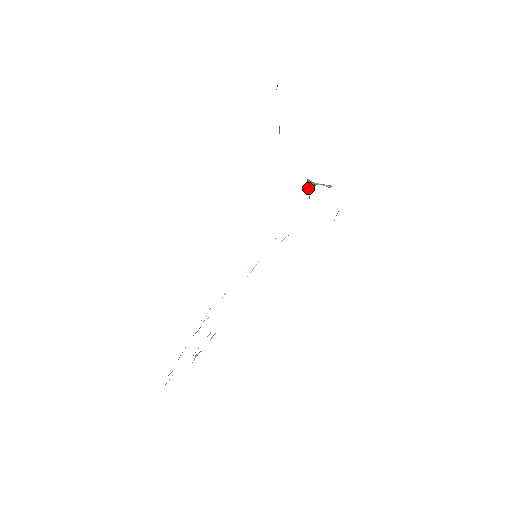
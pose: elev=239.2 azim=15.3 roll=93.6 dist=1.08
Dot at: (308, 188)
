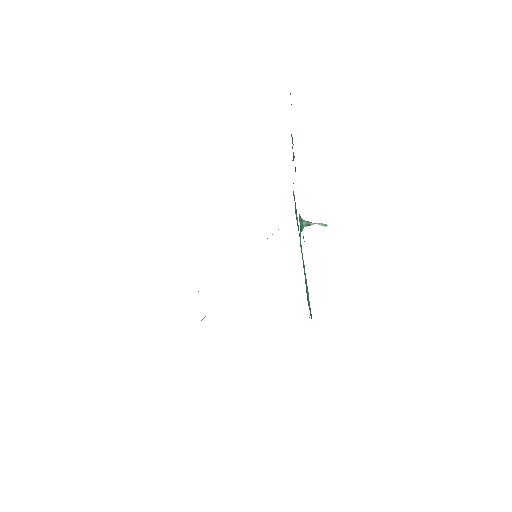
Dot at: (300, 232)
